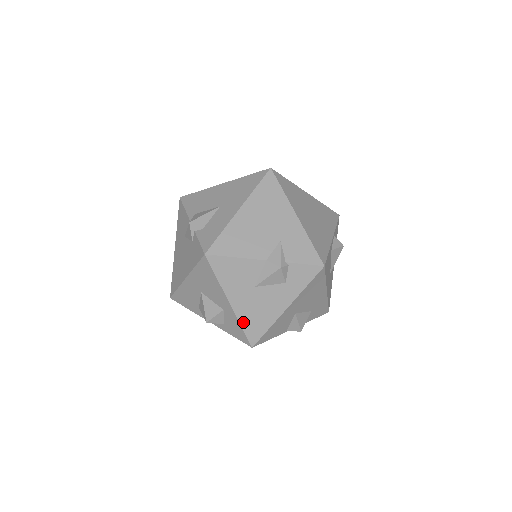
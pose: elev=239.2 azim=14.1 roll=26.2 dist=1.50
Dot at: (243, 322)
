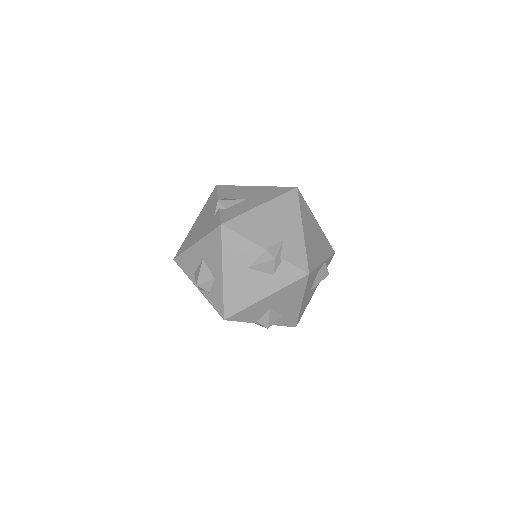
Dot at: (226, 294)
